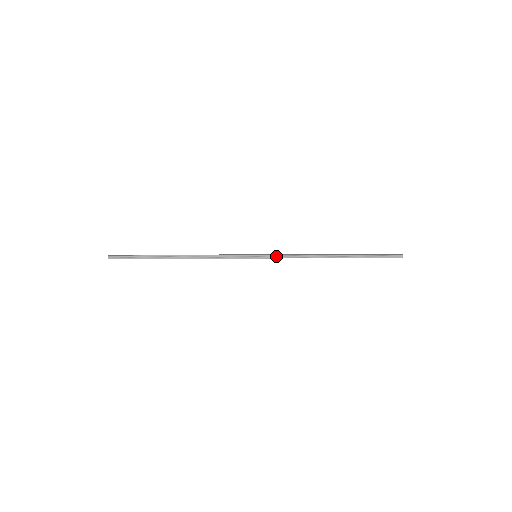
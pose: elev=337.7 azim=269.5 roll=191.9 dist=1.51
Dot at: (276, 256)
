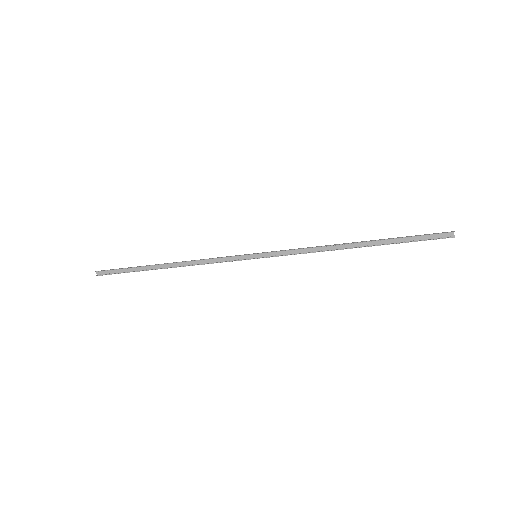
Dot at: (280, 251)
